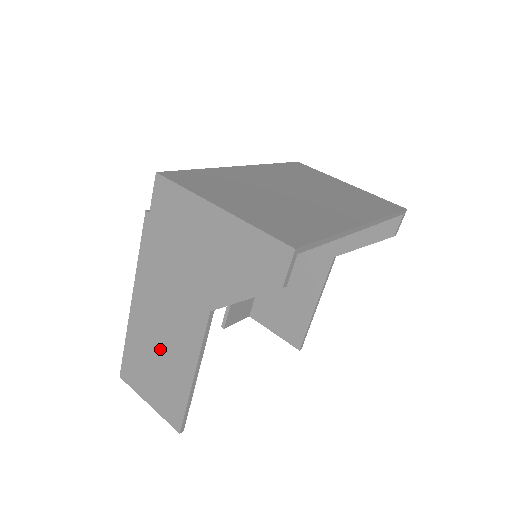
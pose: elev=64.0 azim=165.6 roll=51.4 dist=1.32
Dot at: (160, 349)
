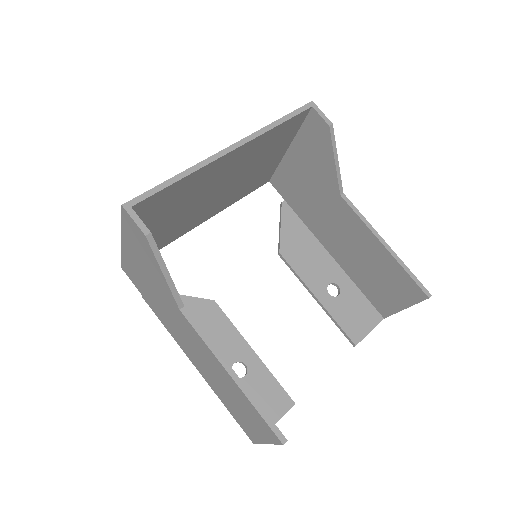
Dot at: (219, 382)
